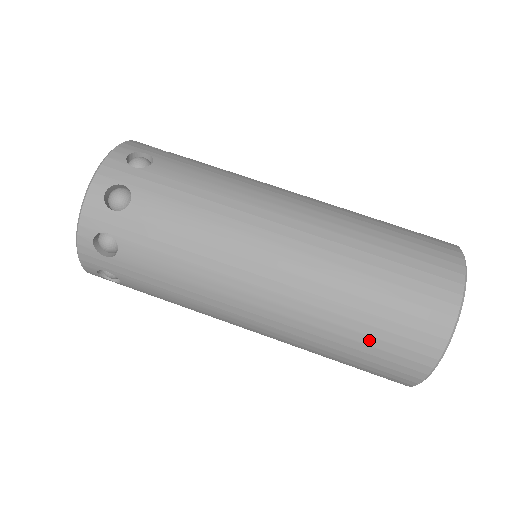
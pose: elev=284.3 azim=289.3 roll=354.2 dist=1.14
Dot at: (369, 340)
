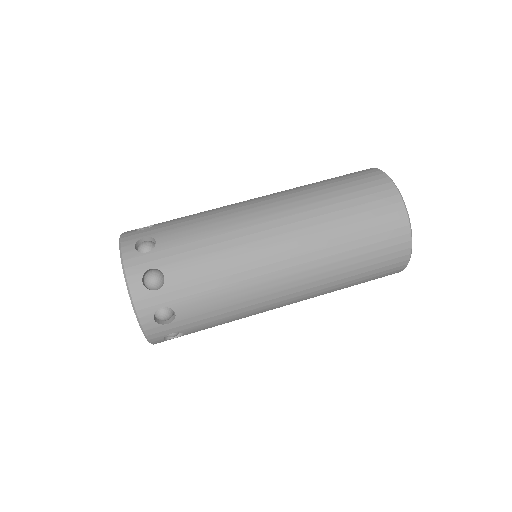
Dot at: (361, 225)
